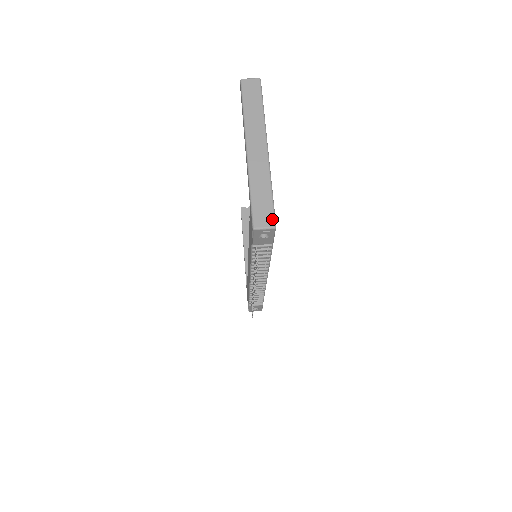
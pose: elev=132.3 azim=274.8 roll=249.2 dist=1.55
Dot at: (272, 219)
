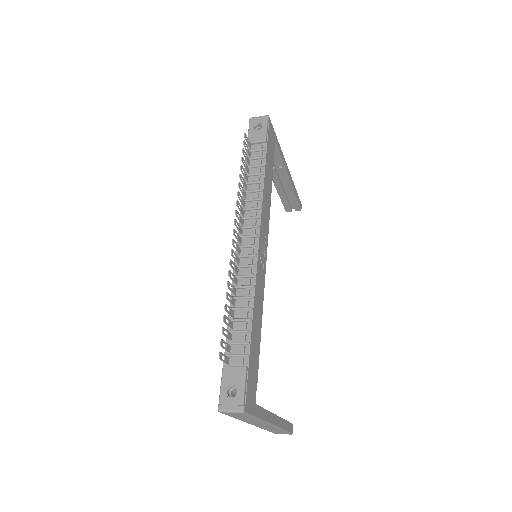
Dot at: occluded
